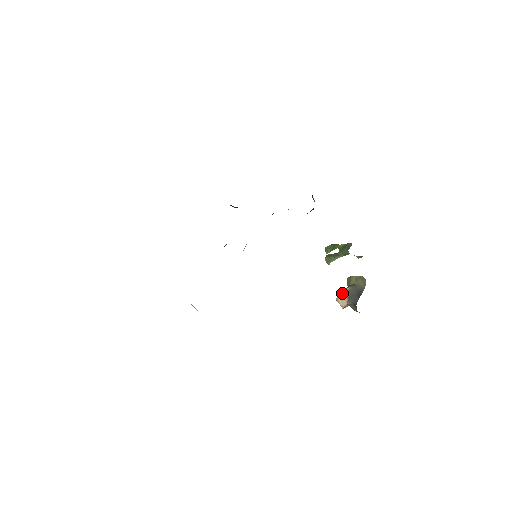
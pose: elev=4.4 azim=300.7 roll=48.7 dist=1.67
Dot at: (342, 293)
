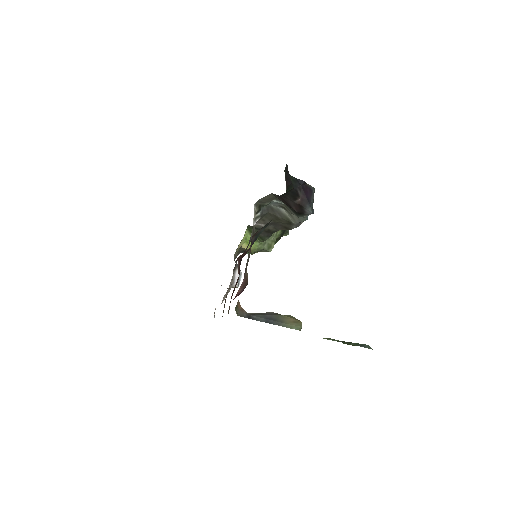
Dot at: occluded
